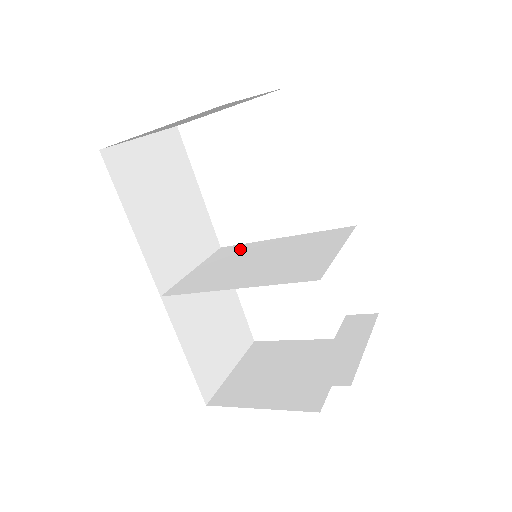
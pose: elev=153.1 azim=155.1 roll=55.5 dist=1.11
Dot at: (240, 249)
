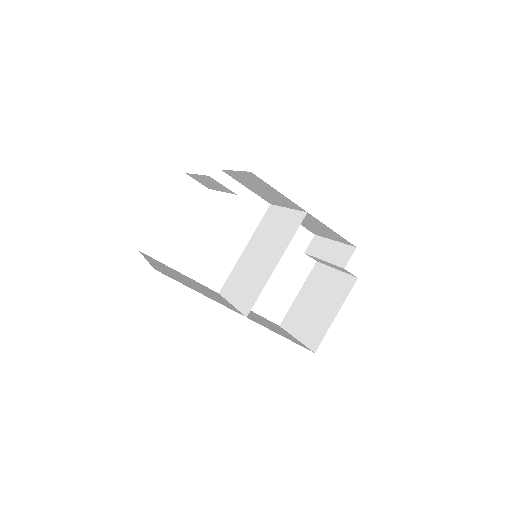
Dot at: (234, 276)
